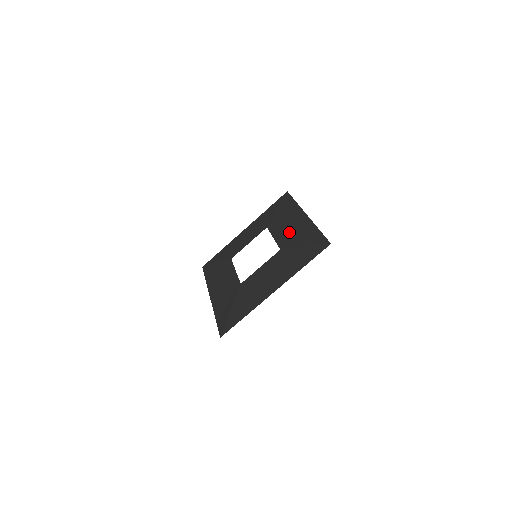
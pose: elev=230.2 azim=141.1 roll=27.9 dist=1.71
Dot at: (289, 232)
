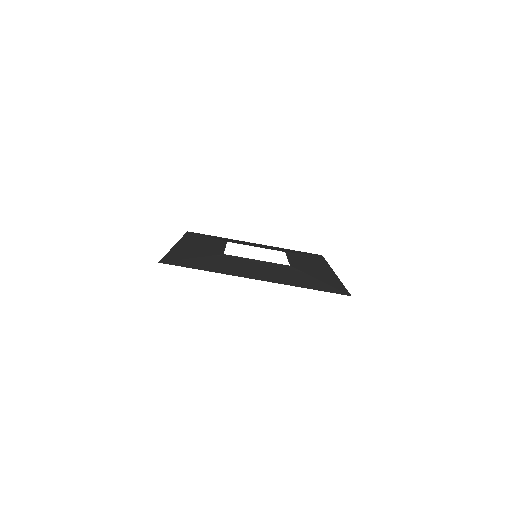
Dot at: (308, 266)
